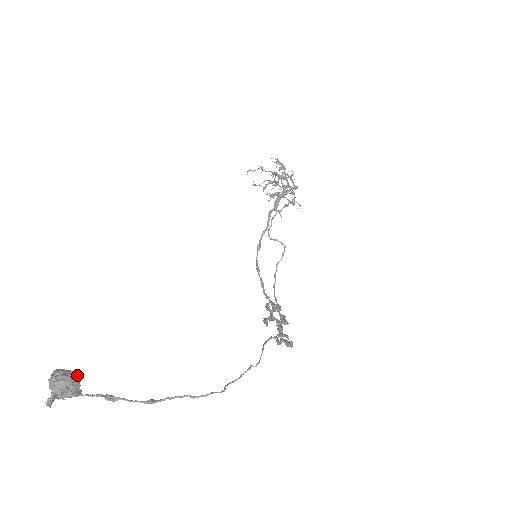
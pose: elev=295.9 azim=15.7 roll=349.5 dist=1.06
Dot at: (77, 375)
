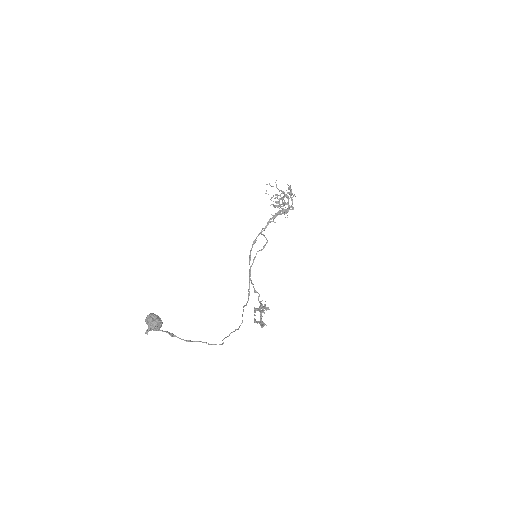
Dot at: (161, 320)
